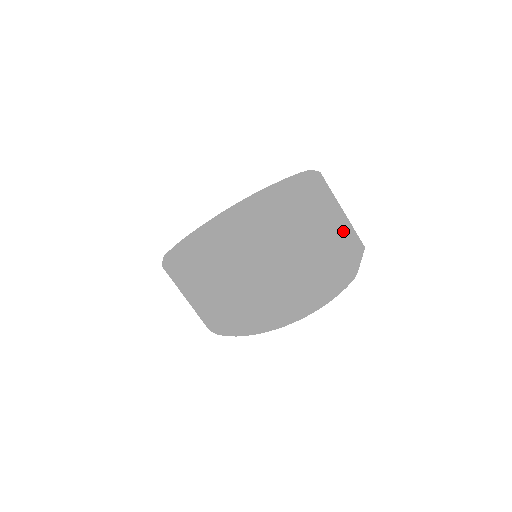
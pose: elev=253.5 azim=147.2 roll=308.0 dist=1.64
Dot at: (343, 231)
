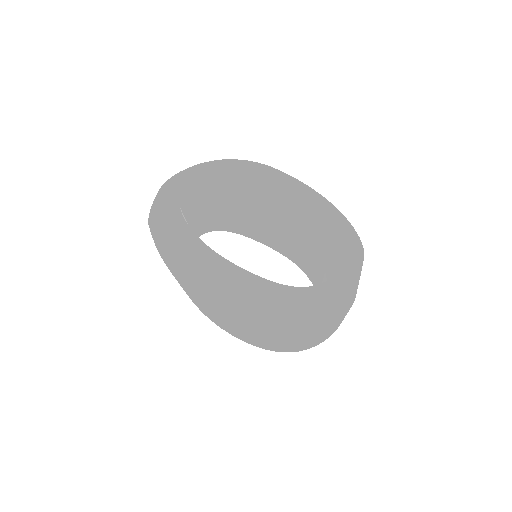
Dot at: occluded
